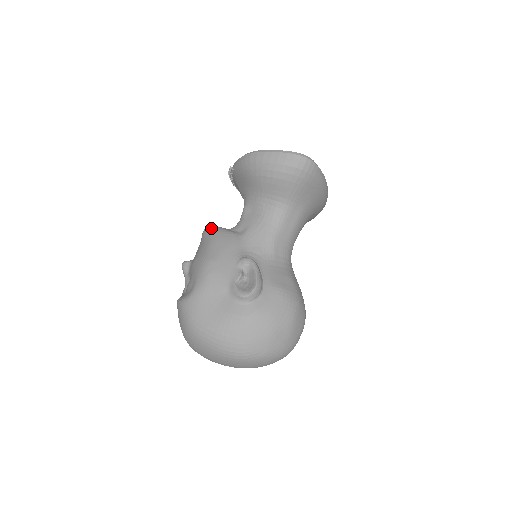
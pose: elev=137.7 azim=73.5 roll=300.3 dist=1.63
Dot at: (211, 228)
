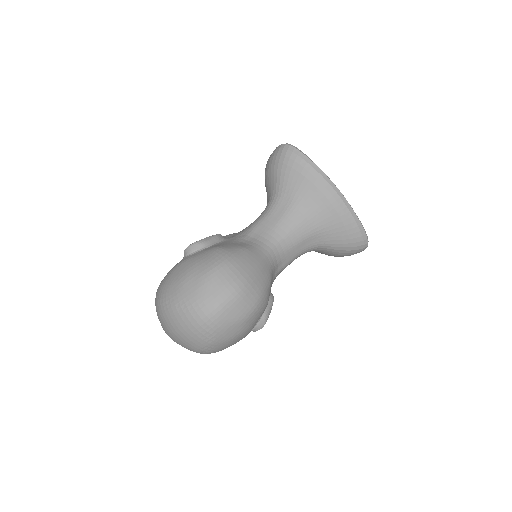
Dot at: occluded
